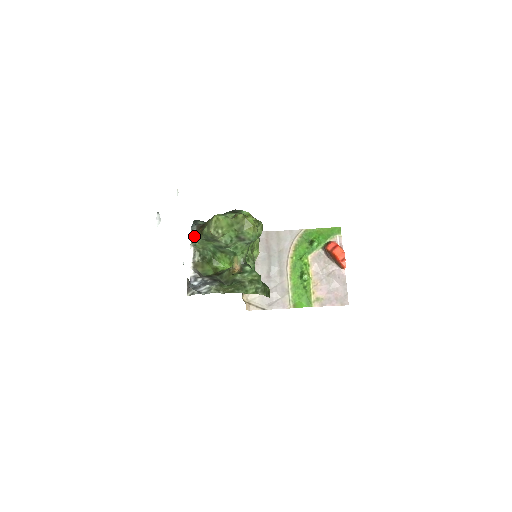
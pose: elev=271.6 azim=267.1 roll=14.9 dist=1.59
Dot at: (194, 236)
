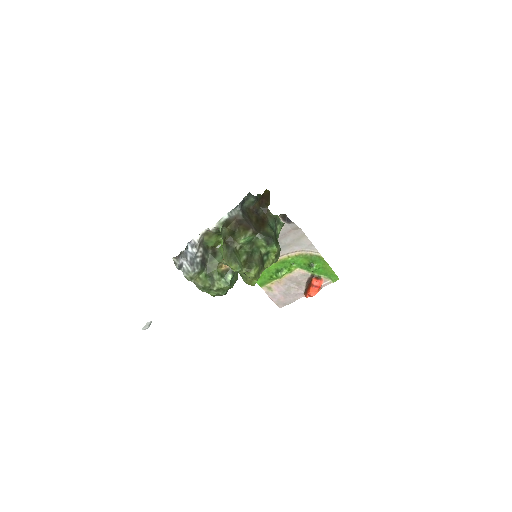
Dot at: (227, 219)
